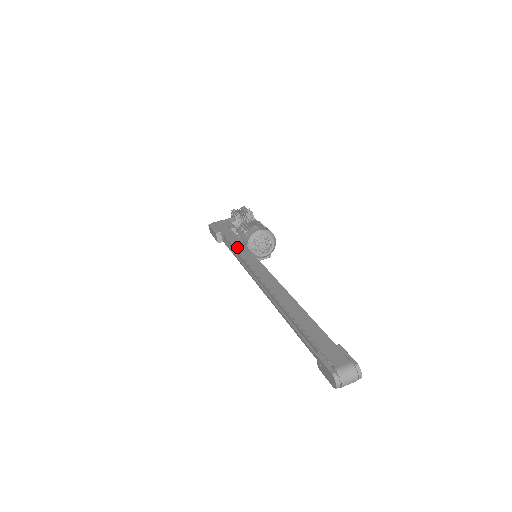
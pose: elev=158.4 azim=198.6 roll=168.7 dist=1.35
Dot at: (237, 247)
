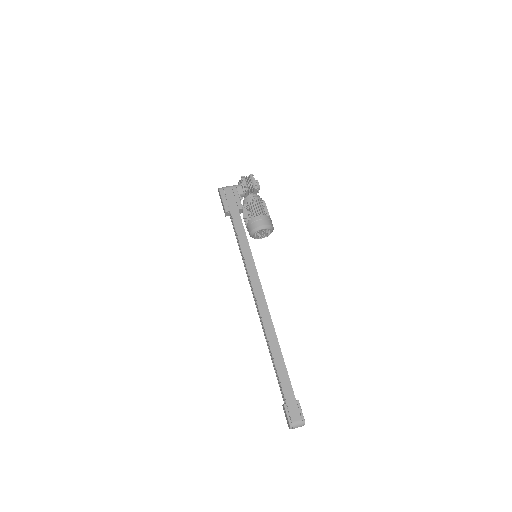
Dot at: (243, 248)
